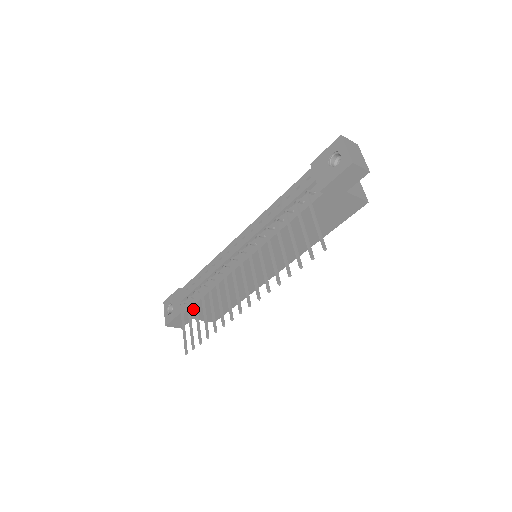
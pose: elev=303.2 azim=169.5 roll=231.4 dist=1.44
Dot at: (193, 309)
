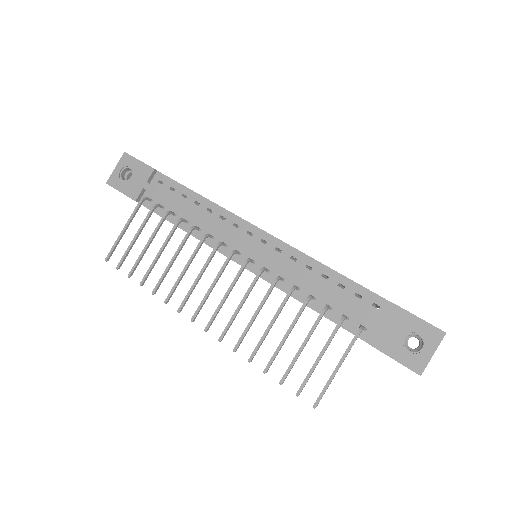
Dot at: occluded
